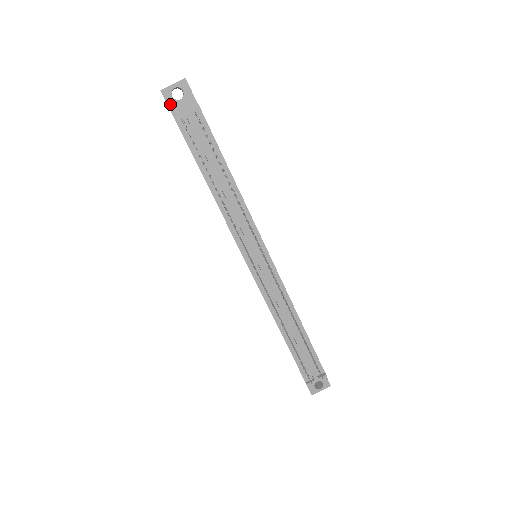
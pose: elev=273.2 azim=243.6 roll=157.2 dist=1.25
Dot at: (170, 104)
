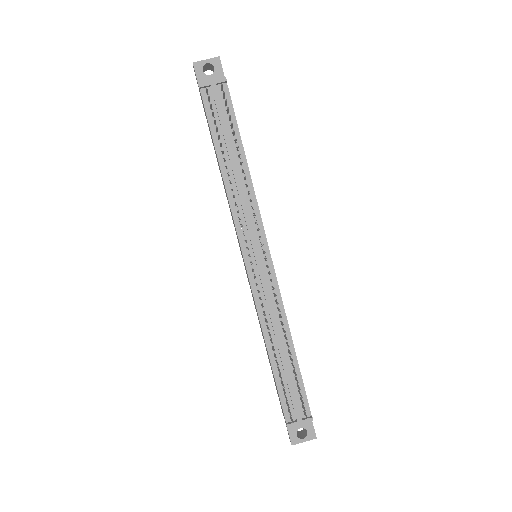
Dot at: (199, 77)
